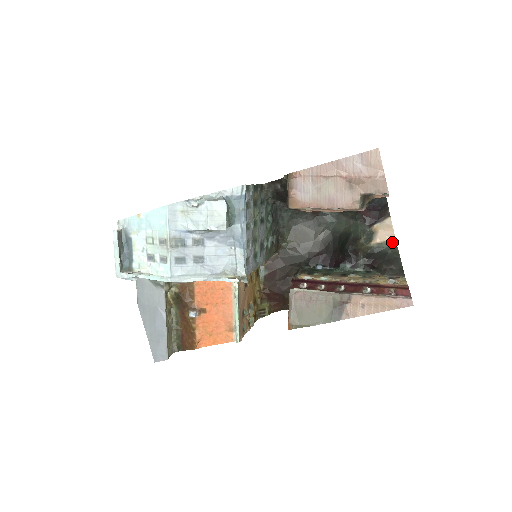
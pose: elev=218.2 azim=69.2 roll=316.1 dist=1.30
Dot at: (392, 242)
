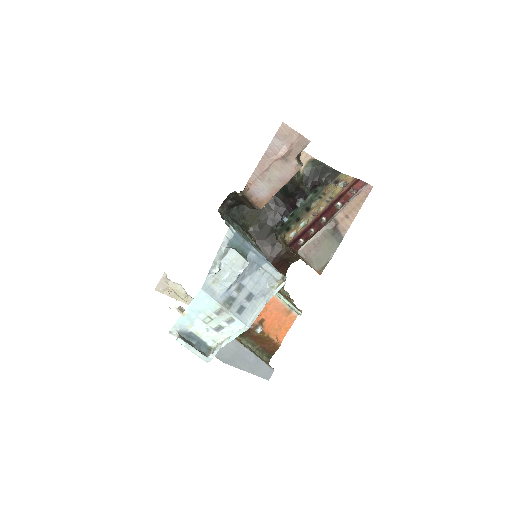
Dot at: (310, 159)
